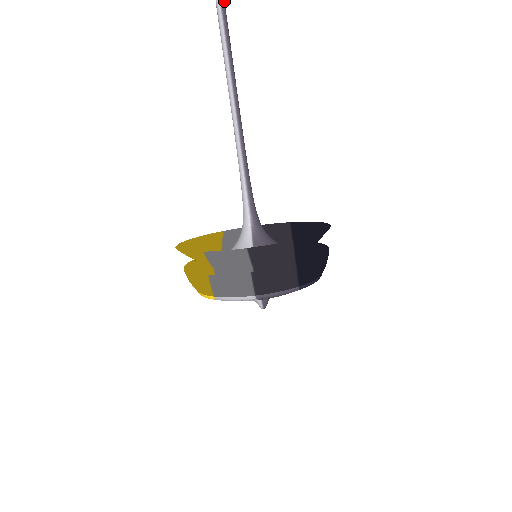
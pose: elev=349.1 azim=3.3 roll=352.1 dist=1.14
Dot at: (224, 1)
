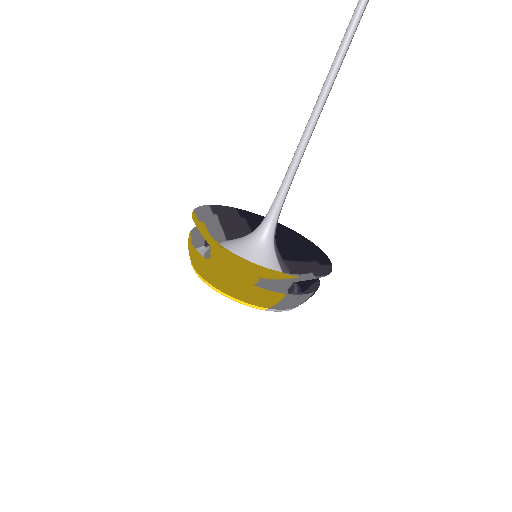
Dot at: (358, 20)
